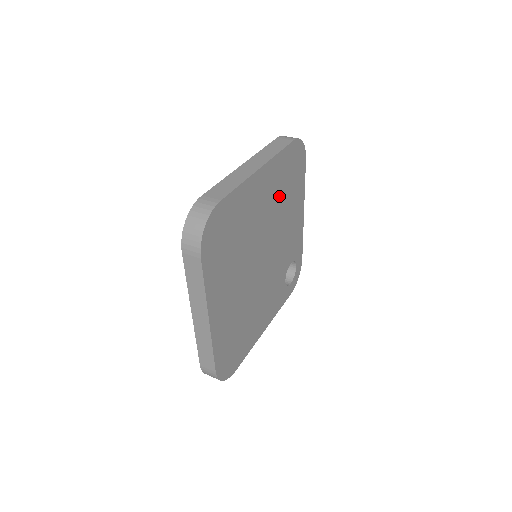
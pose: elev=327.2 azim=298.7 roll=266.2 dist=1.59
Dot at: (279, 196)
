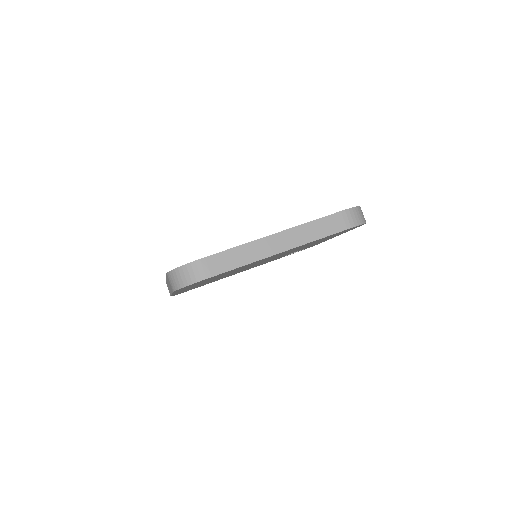
Dot at: occluded
